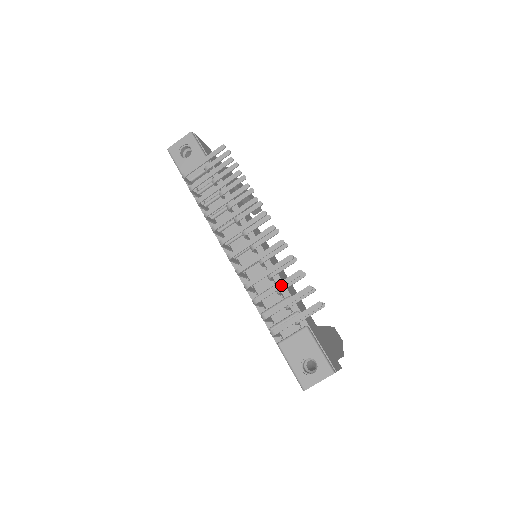
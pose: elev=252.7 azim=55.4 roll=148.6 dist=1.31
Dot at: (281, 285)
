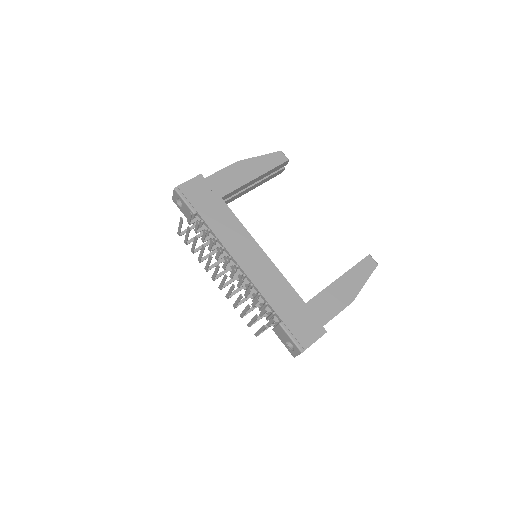
Dot at: (245, 311)
